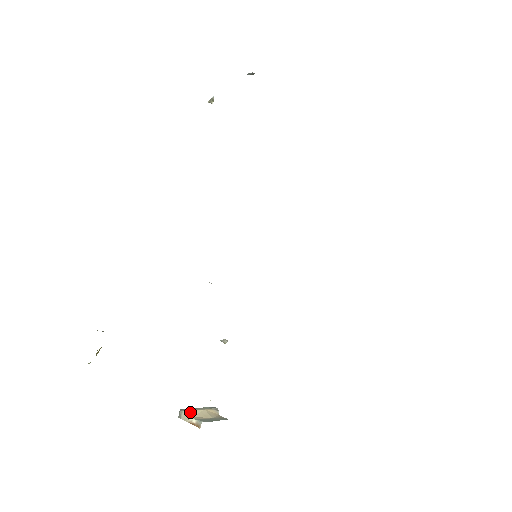
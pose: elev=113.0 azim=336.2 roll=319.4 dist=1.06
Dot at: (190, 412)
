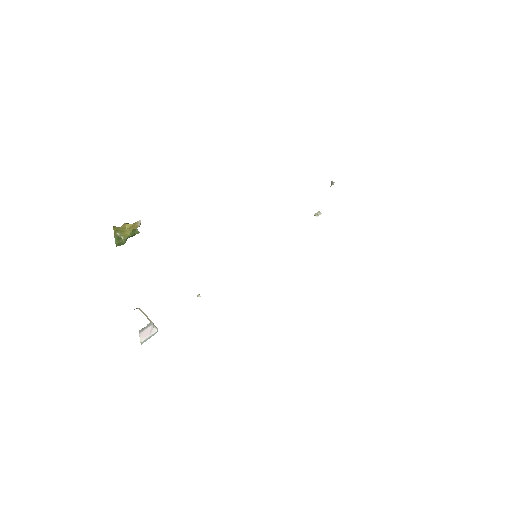
Dot at: (140, 309)
